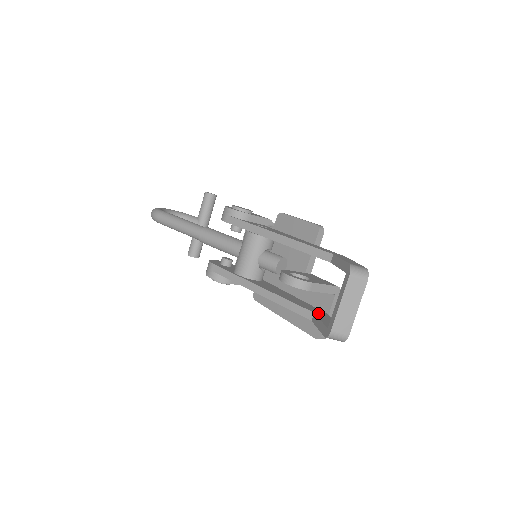
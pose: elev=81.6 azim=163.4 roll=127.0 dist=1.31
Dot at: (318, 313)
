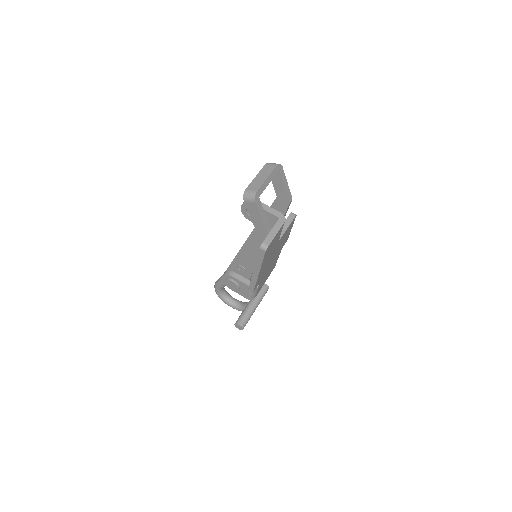
Dot at: occluded
